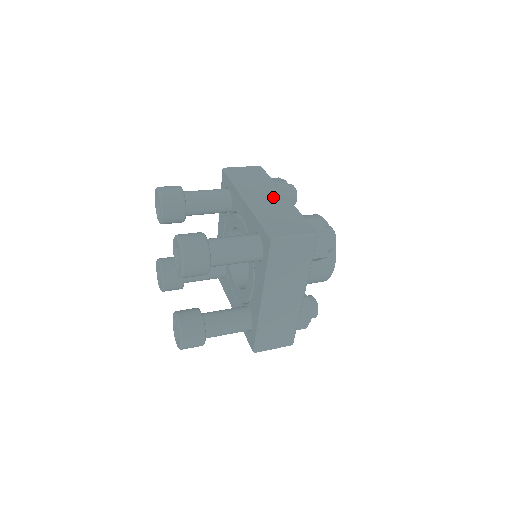
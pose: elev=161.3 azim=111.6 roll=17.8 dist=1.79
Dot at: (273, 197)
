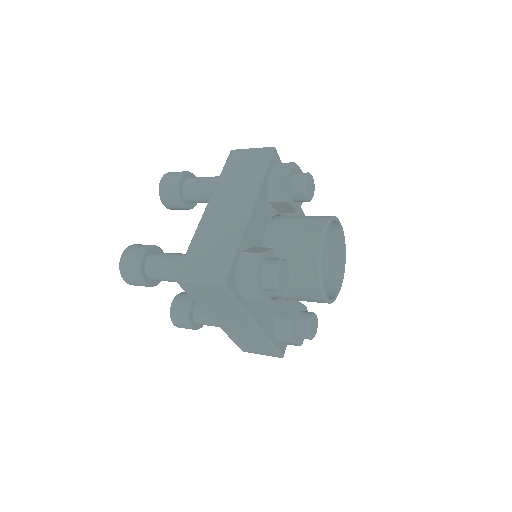
Dot at: (233, 210)
